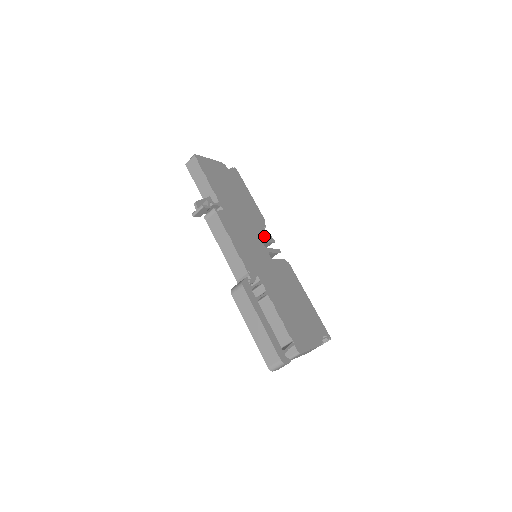
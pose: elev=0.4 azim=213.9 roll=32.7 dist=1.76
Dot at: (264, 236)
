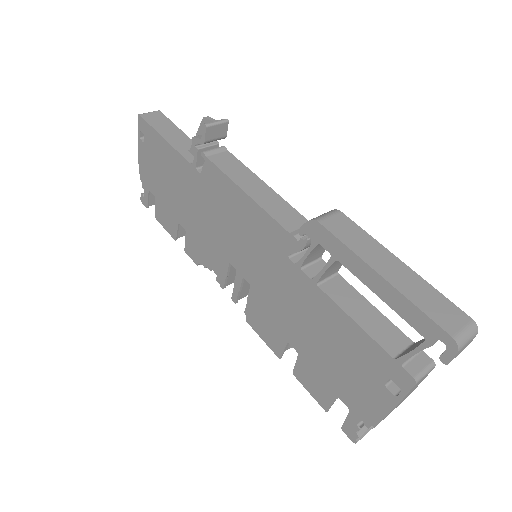
Dot at: occluded
